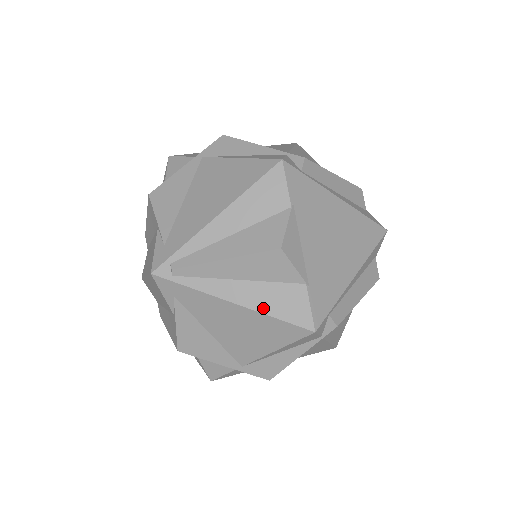
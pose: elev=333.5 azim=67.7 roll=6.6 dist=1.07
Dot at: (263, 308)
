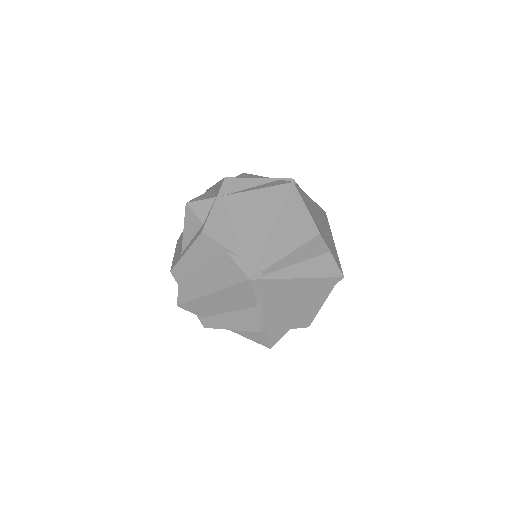
Dot at: (316, 274)
